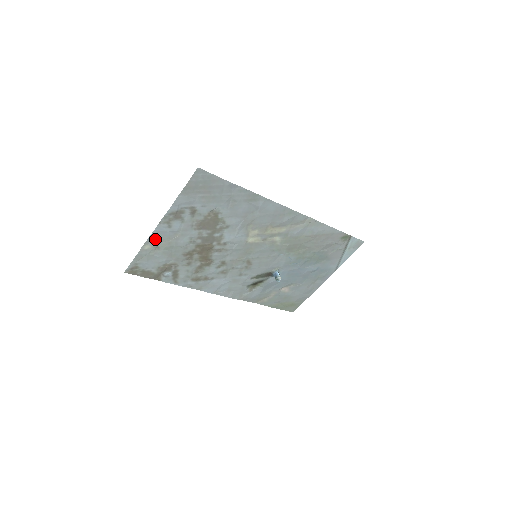
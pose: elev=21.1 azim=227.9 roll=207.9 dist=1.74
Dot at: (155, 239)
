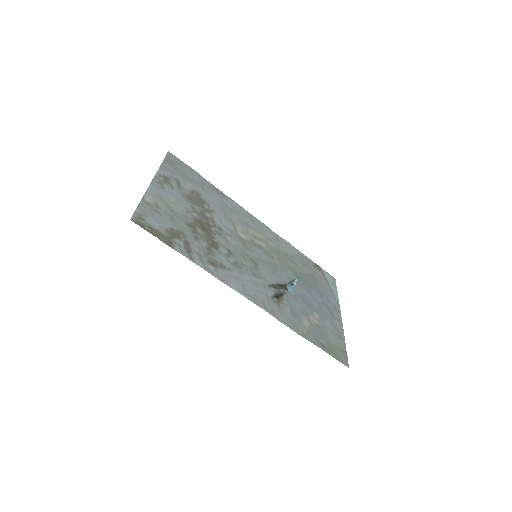
Dot at: (153, 195)
